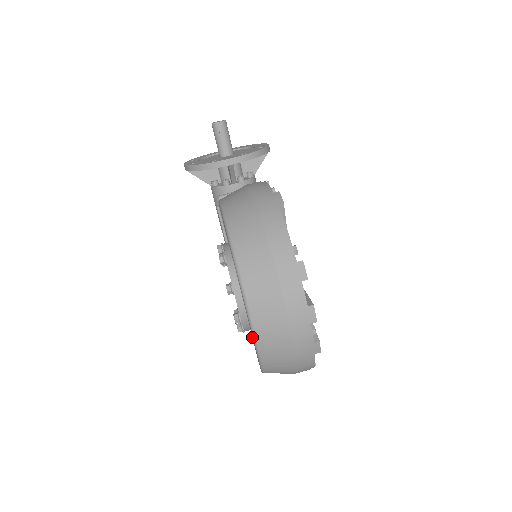
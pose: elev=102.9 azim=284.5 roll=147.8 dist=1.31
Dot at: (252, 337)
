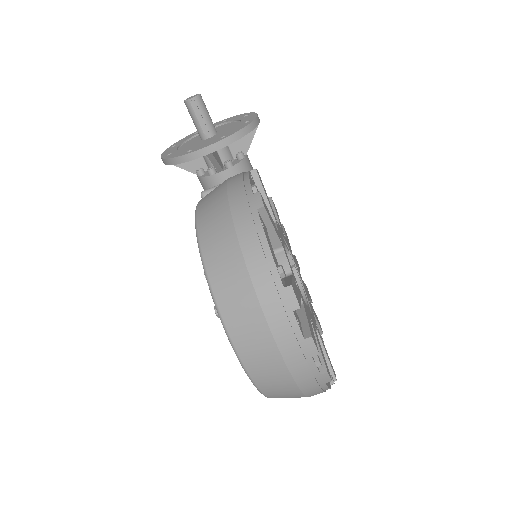
Dot at: occluded
